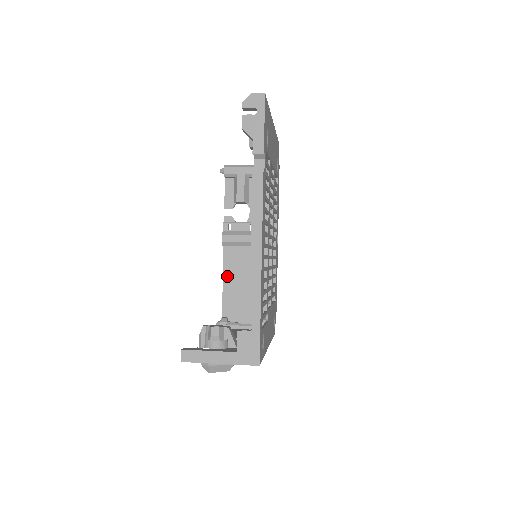
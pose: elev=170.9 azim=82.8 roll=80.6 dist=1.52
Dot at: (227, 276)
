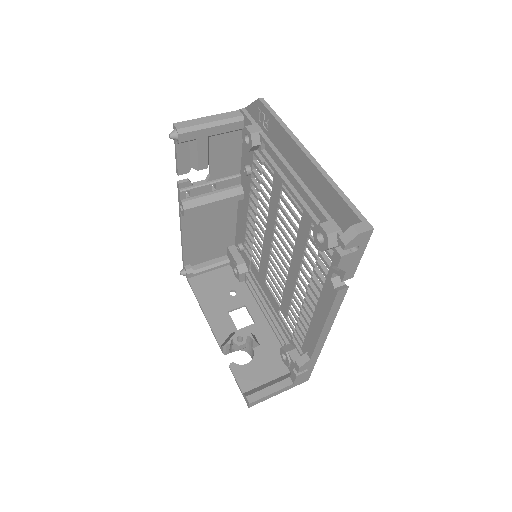
Dot at: (187, 235)
